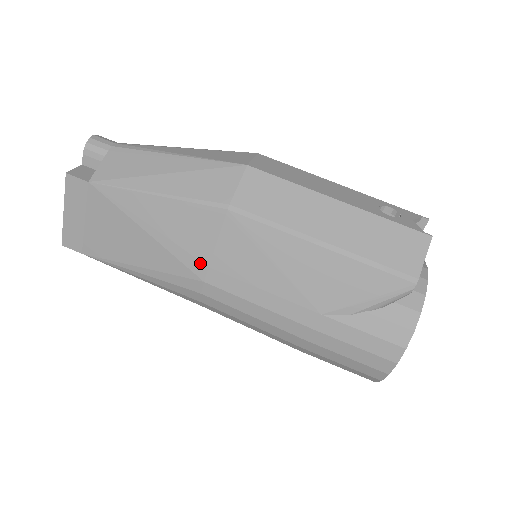
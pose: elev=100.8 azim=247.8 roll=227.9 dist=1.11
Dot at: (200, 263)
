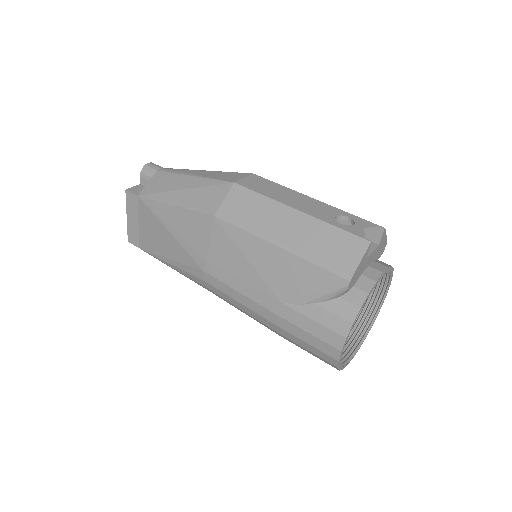
Dot at: (201, 257)
